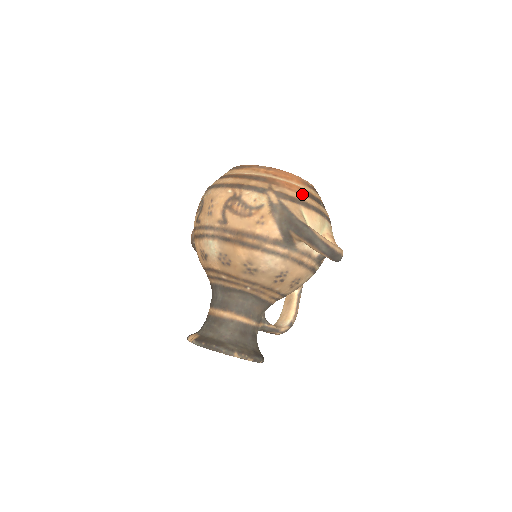
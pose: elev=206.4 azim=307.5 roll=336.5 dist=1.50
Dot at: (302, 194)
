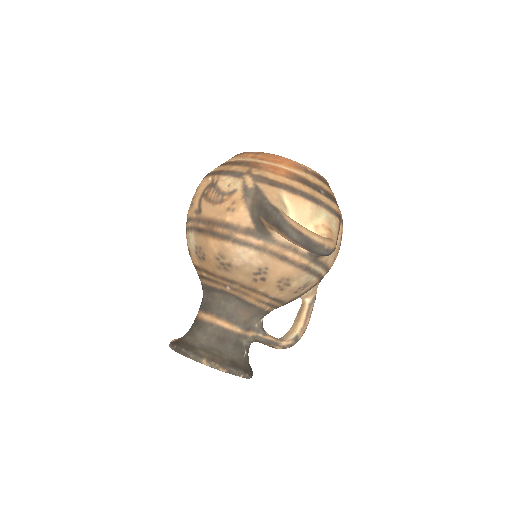
Dot at: (289, 178)
